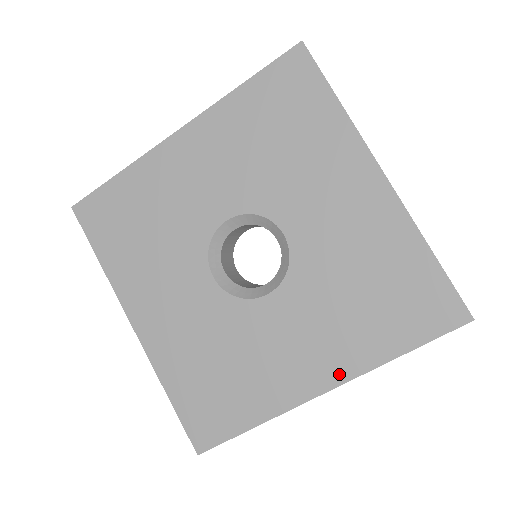
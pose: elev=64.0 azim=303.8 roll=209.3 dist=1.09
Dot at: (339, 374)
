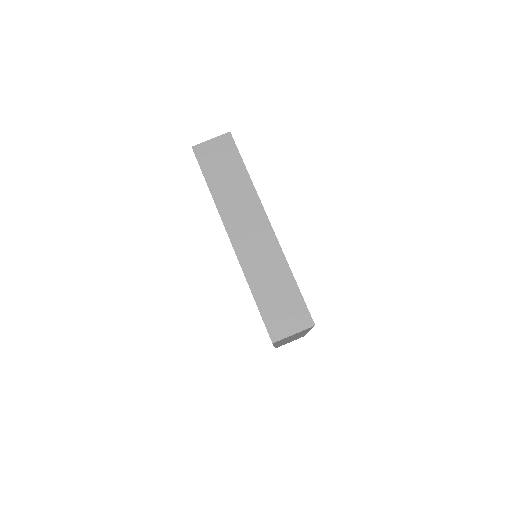
Dot at: occluded
